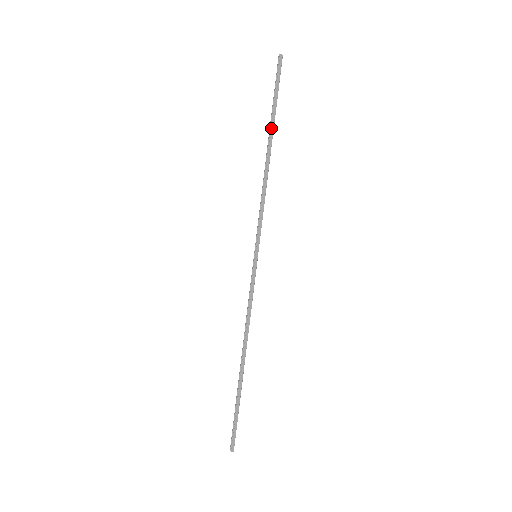
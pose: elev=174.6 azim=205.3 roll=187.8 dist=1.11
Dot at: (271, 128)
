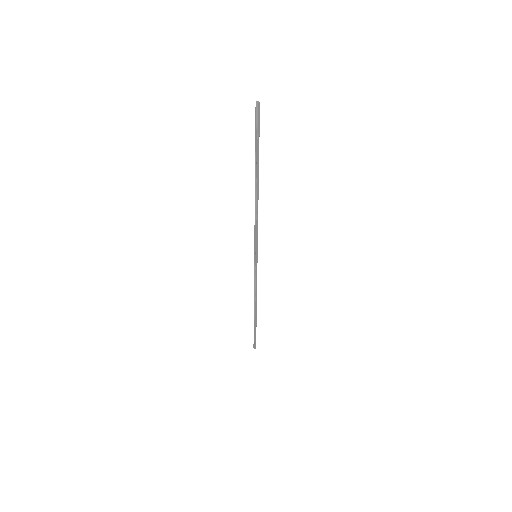
Dot at: (257, 170)
